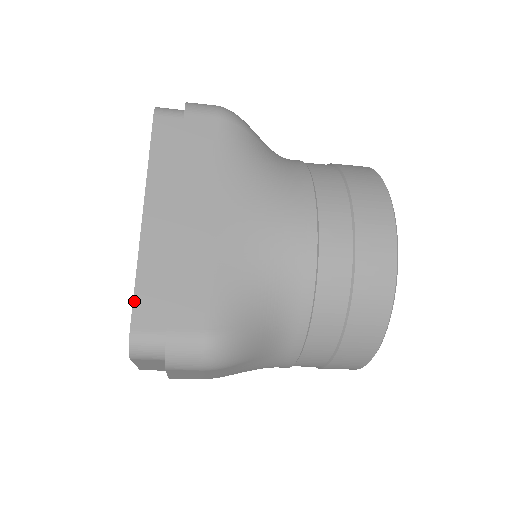
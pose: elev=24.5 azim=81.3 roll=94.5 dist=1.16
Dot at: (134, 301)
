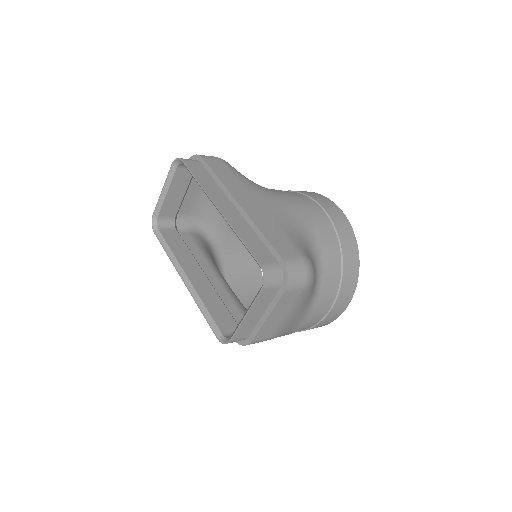
Dot at: (250, 250)
